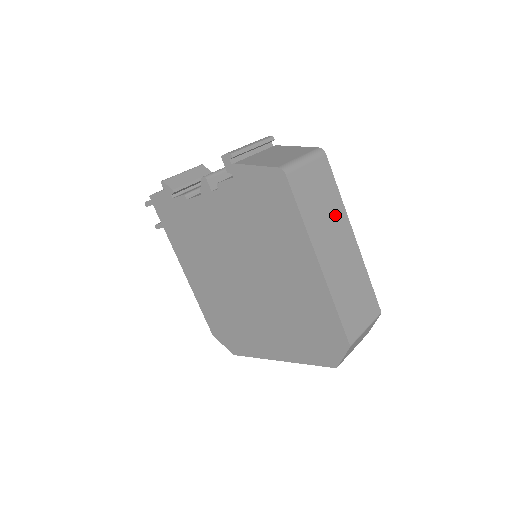
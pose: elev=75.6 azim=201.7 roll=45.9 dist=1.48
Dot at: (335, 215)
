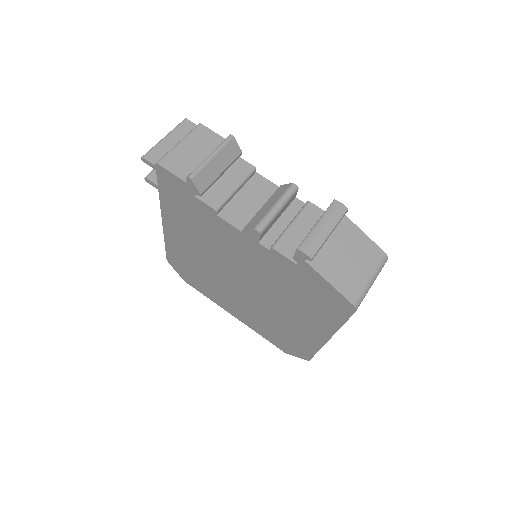
Dot at: occluded
